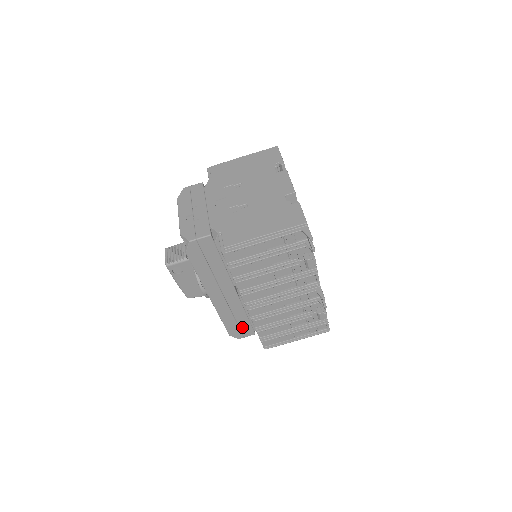
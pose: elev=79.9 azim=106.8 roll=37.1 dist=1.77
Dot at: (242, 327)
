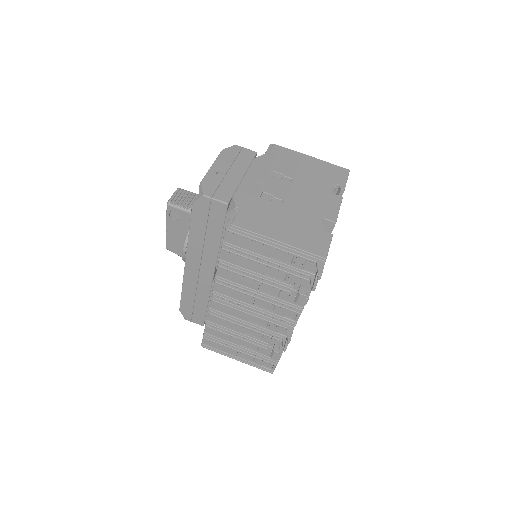
Dot at: (196, 311)
